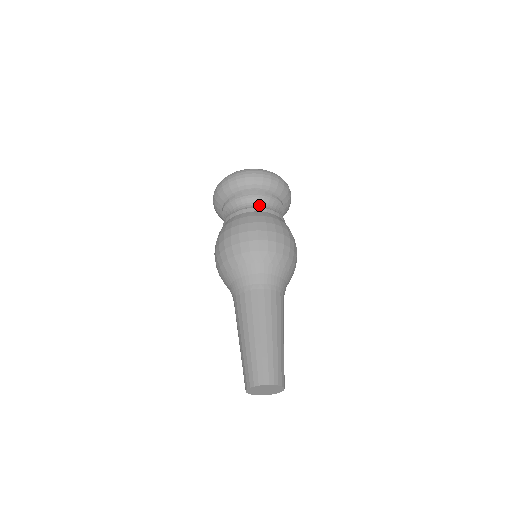
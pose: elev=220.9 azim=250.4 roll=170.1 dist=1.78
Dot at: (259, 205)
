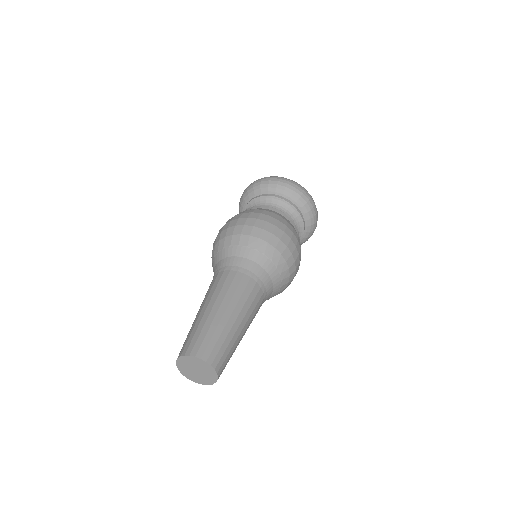
Dot at: occluded
